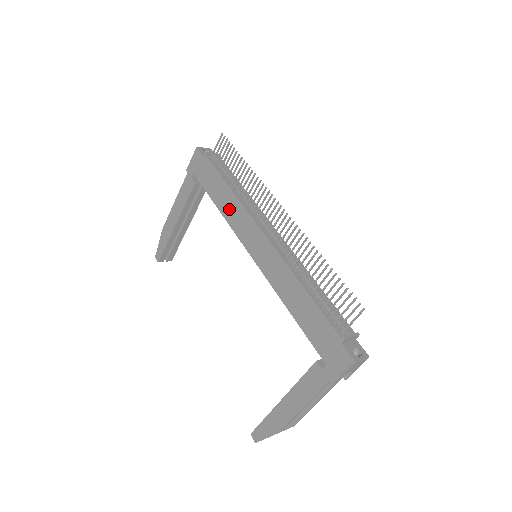
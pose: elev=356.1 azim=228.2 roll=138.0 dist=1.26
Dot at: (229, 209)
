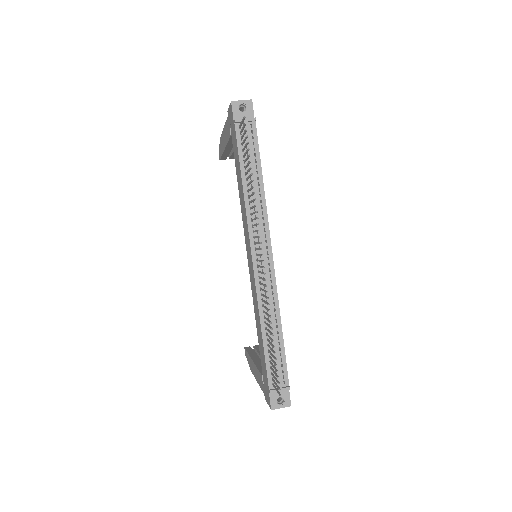
Dot at: (241, 201)
